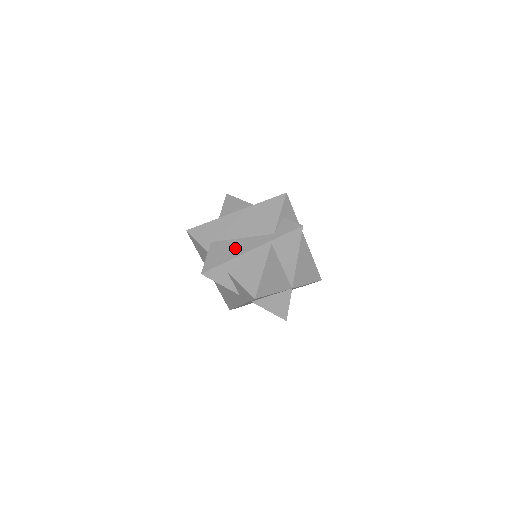
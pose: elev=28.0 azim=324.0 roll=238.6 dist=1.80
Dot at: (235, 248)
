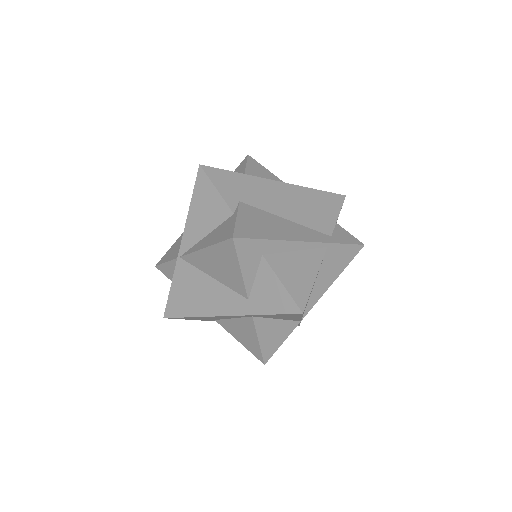
Dot at: (281, 227)
